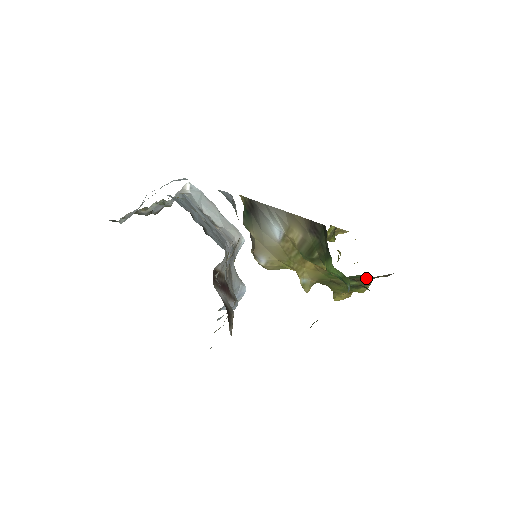
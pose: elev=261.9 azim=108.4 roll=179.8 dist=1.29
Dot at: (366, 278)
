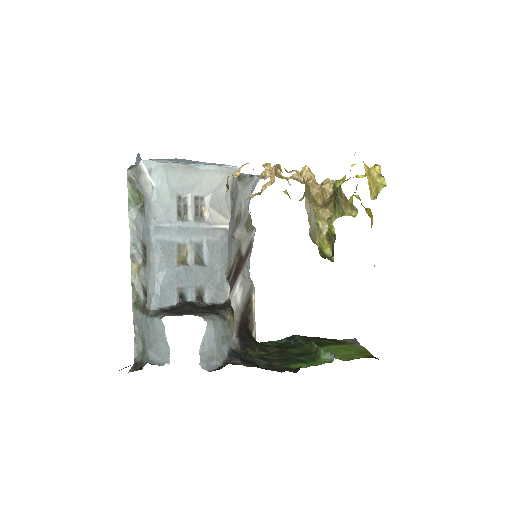
Dot at: occluded
